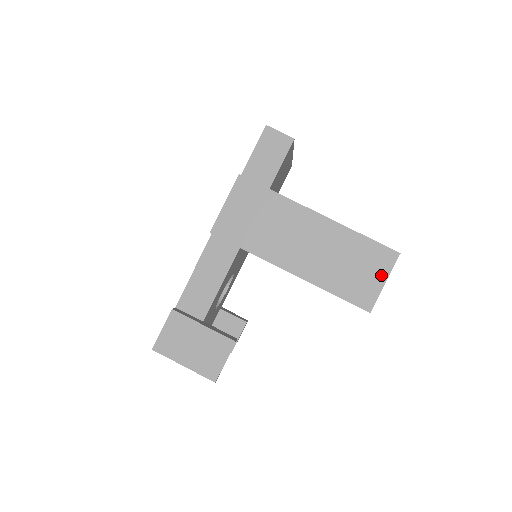
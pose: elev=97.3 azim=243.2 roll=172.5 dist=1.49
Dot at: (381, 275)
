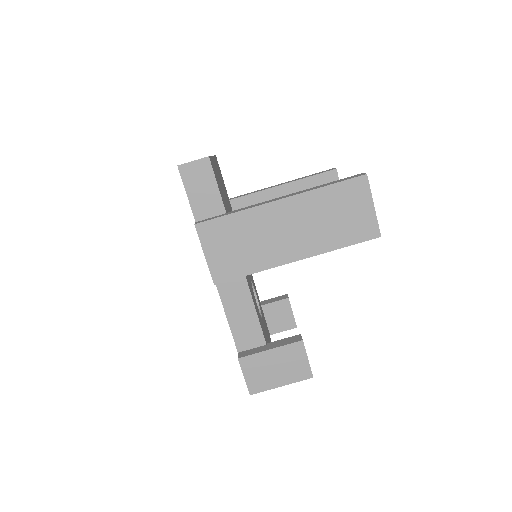
Dot at: (366, 203)
